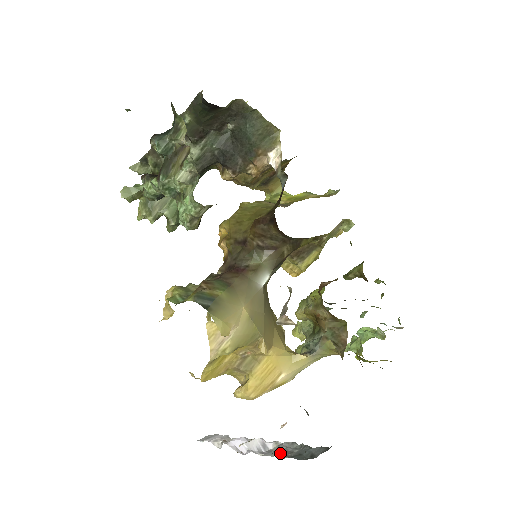
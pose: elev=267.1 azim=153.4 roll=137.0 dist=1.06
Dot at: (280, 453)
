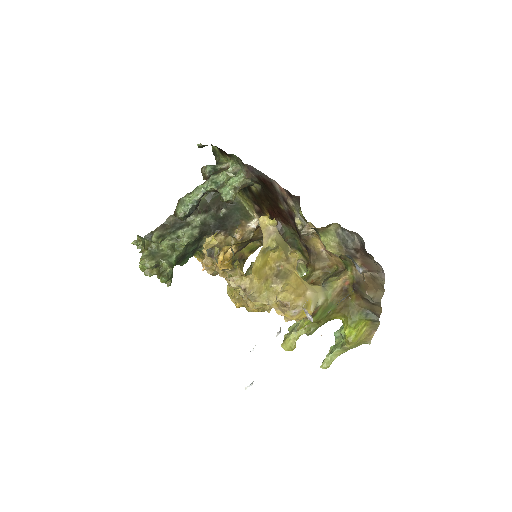
Dot at: occluded
